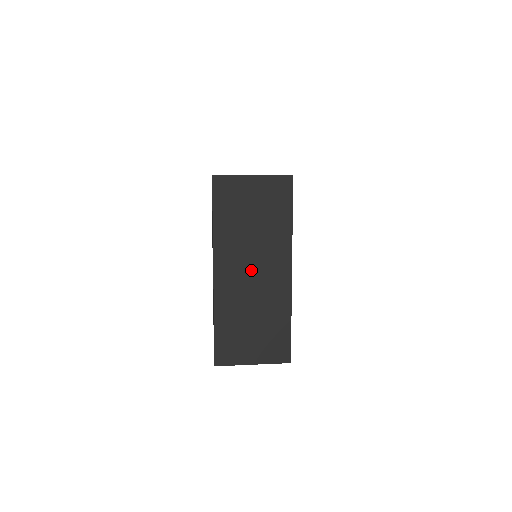
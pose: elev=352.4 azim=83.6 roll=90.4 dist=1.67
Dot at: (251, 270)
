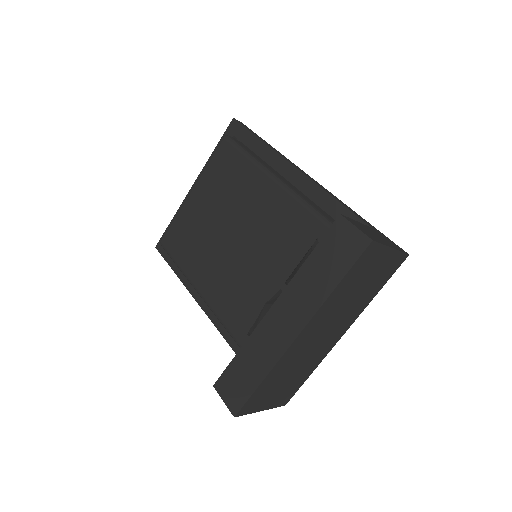
Dot at: (323, 333)
